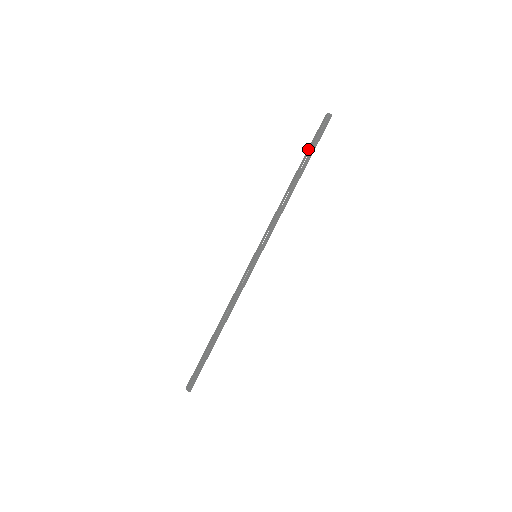
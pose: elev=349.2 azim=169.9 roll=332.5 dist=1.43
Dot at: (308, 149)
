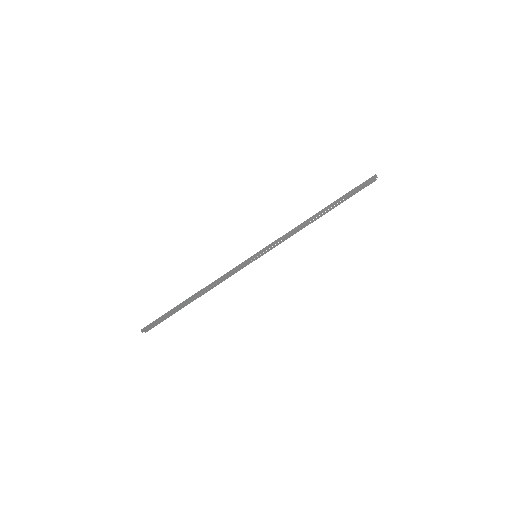
Dot at: occluded
